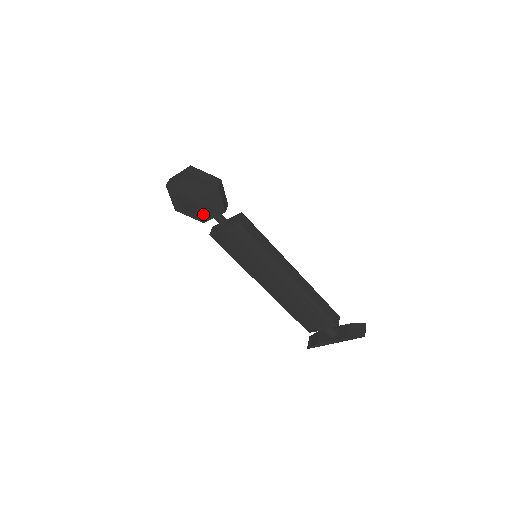
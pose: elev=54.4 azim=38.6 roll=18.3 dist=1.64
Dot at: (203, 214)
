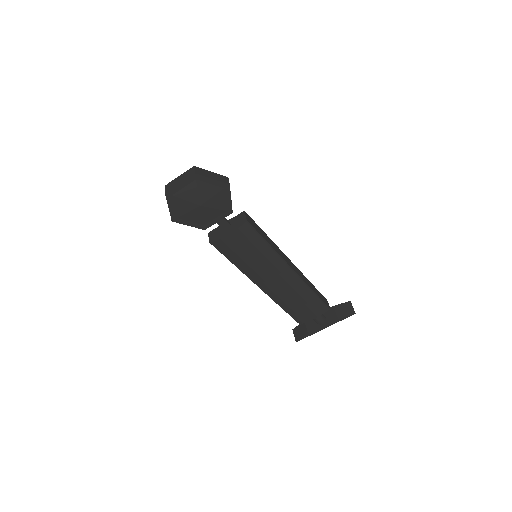
Dot at: (206, 220)
